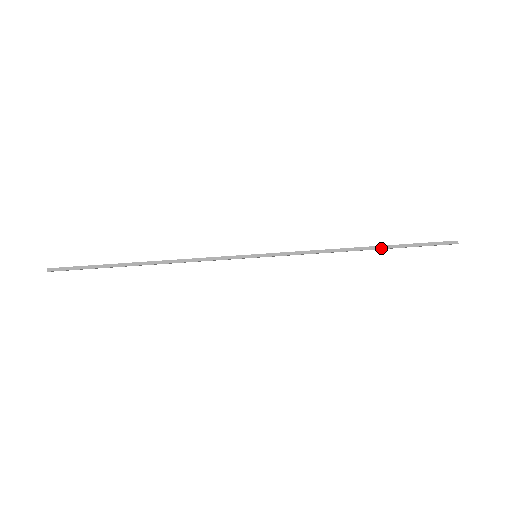
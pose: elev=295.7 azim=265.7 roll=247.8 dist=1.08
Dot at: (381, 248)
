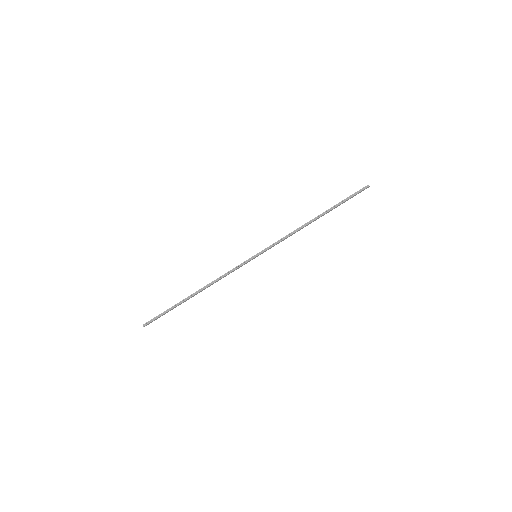
Dot at: occluded
